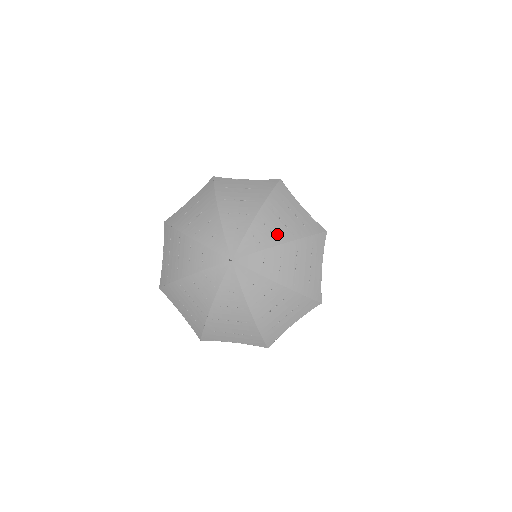
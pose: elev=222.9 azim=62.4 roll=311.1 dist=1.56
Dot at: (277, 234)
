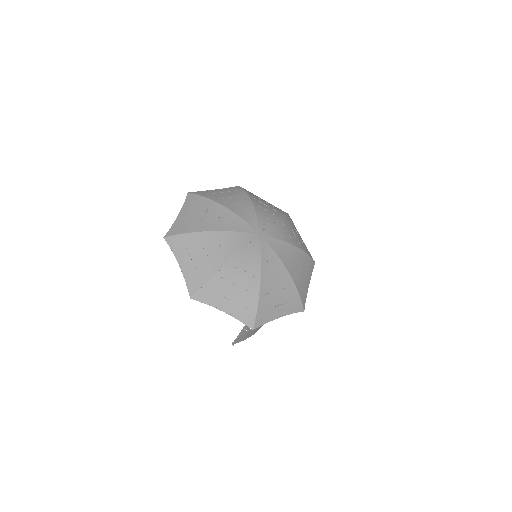
Dot at: (292, 238)
